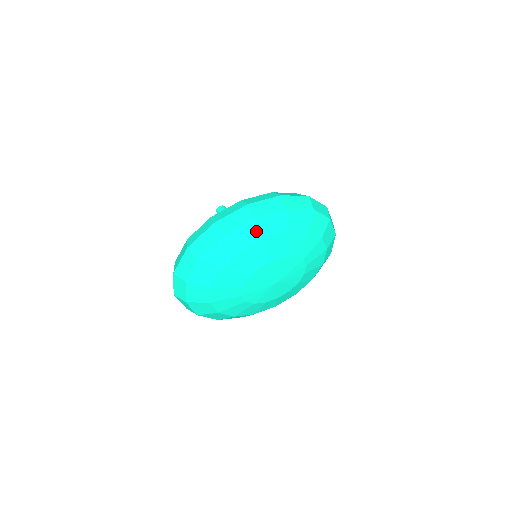
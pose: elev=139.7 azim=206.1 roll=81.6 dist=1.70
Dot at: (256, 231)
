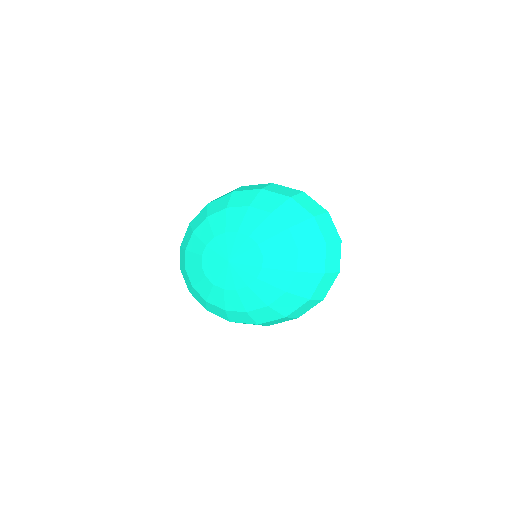
Dot at: (226, 202)
